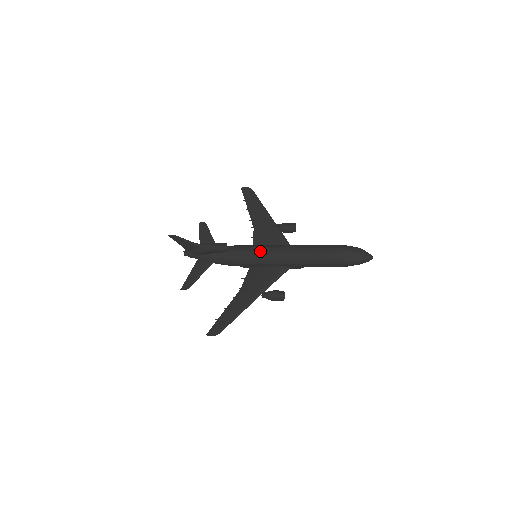
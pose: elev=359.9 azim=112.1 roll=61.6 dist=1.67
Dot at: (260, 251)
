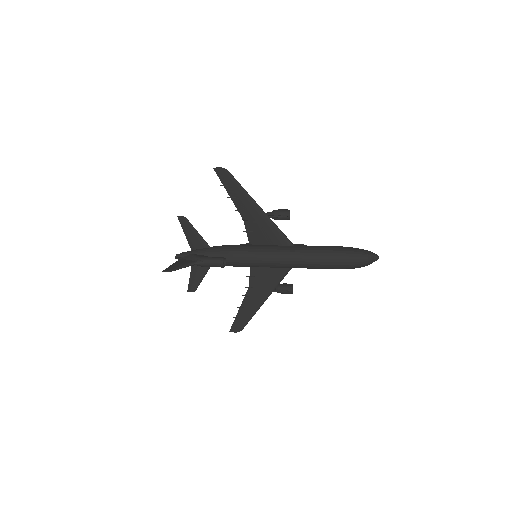
Dot at: (262, 261)
